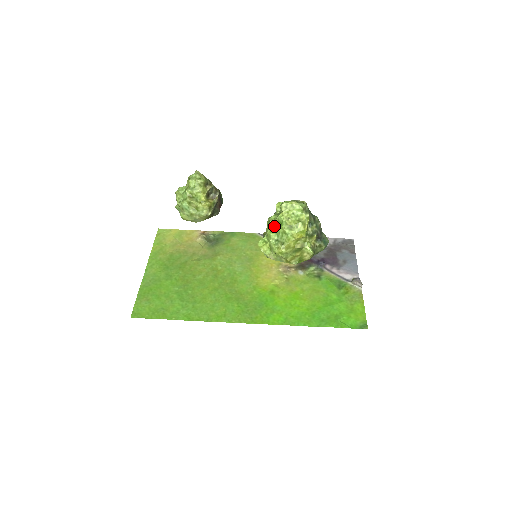
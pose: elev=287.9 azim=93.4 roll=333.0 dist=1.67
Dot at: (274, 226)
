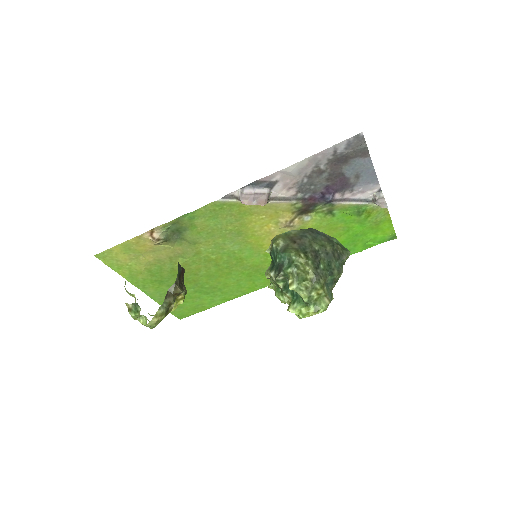
Dot at: occluded
